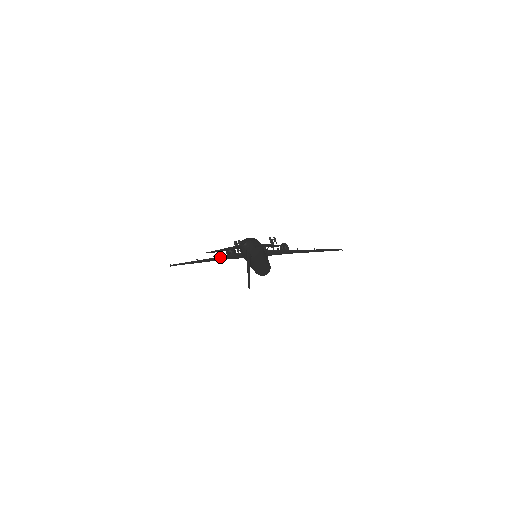
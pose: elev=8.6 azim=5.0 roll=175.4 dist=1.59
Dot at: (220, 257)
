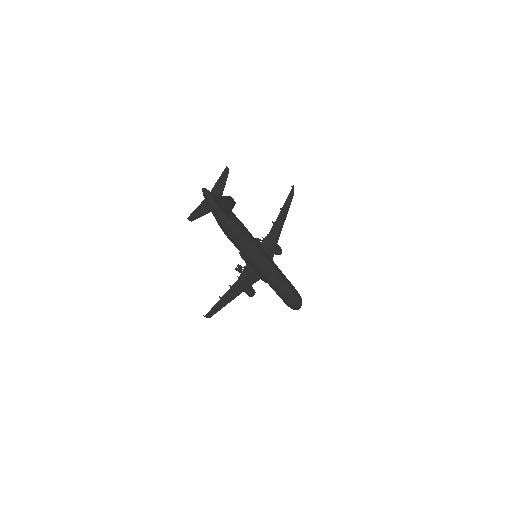
Dot at: (236, 284)
